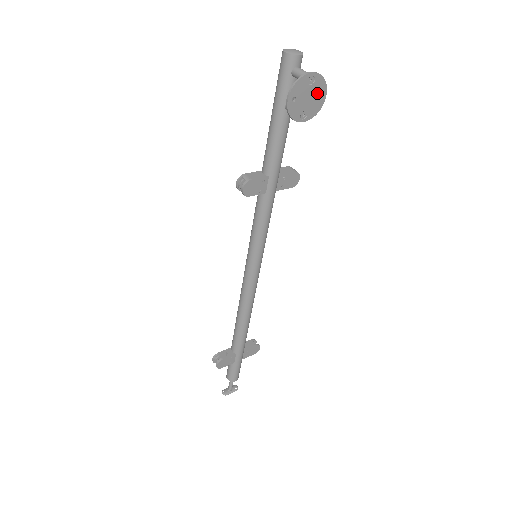
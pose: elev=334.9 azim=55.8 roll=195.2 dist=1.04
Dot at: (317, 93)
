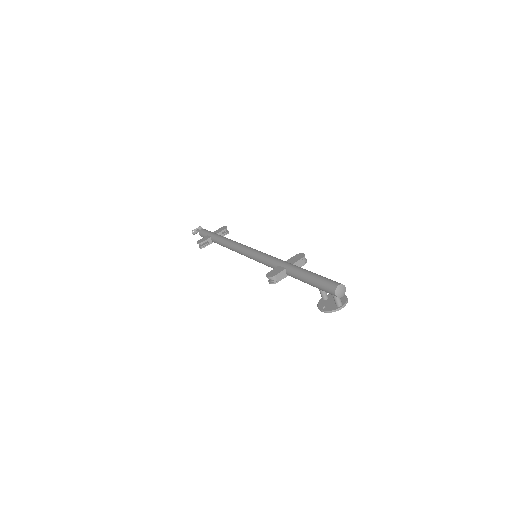
Dot at: occluded
